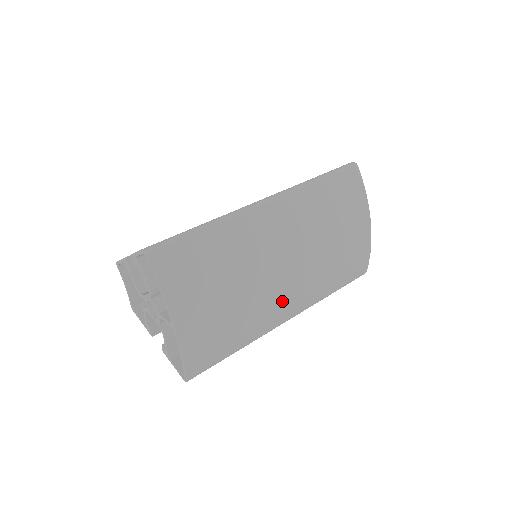
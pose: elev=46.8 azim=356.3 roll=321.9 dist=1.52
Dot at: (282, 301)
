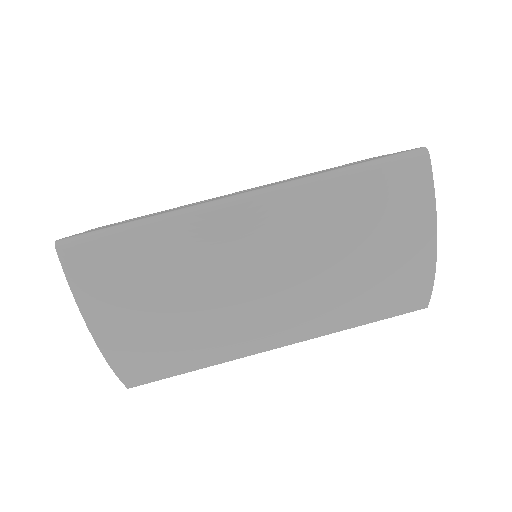
Dot at: (263, 328)
